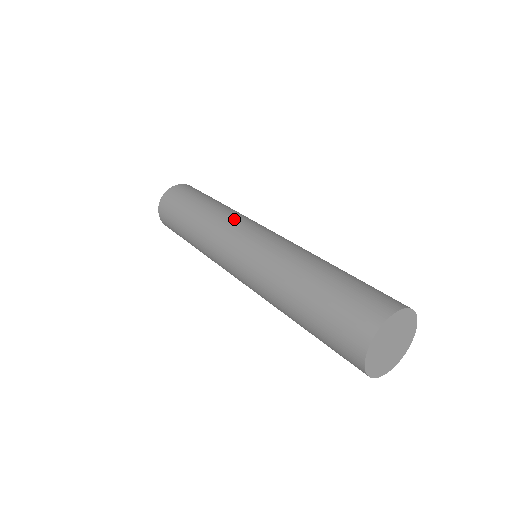
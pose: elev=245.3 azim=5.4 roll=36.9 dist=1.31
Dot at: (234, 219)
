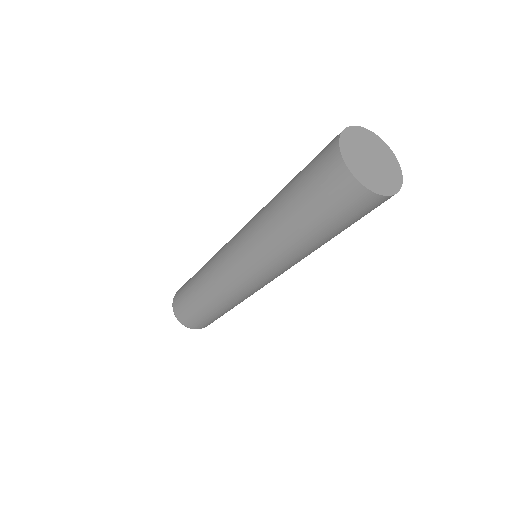
Dot at: (216, 255)
